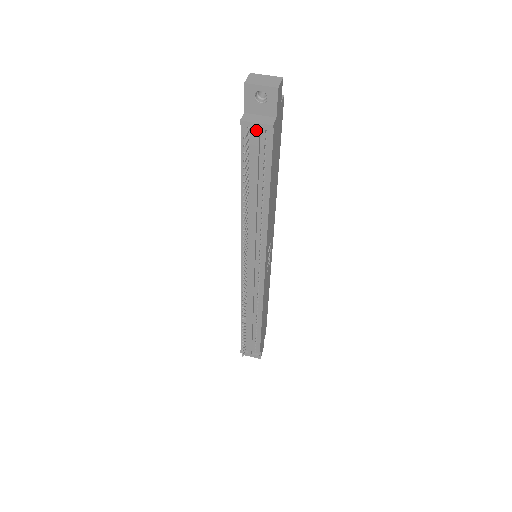
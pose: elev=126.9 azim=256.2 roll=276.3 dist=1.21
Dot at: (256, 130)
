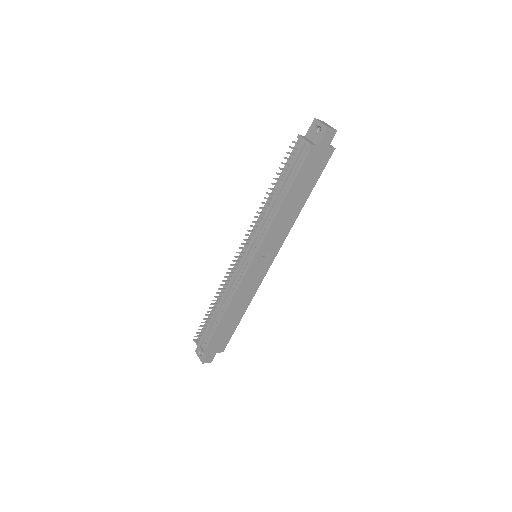
Dot at: (302, 144)
